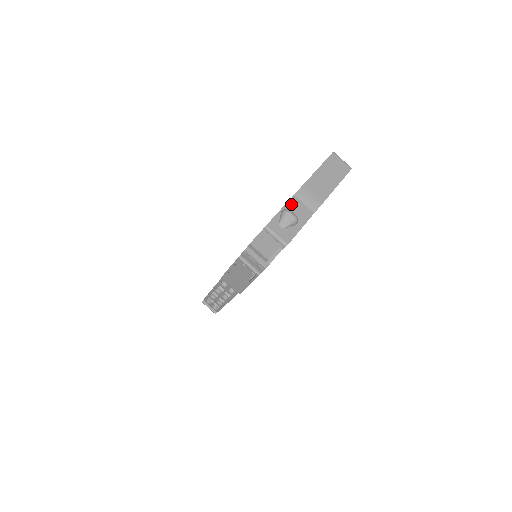
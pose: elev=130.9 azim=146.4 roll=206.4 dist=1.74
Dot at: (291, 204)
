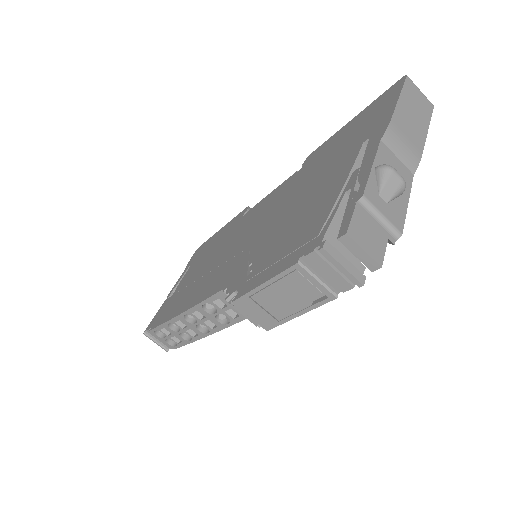
Dot at: (382, 156)
